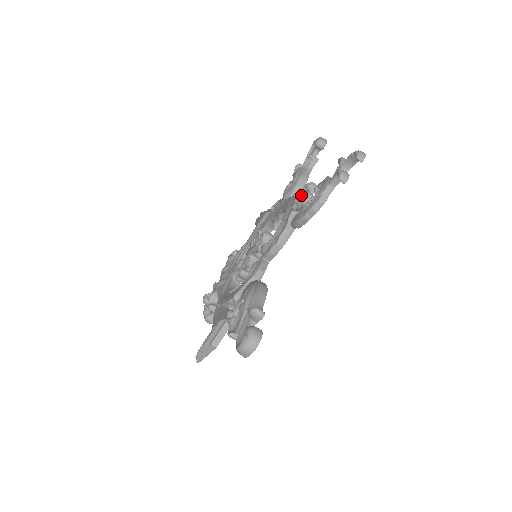
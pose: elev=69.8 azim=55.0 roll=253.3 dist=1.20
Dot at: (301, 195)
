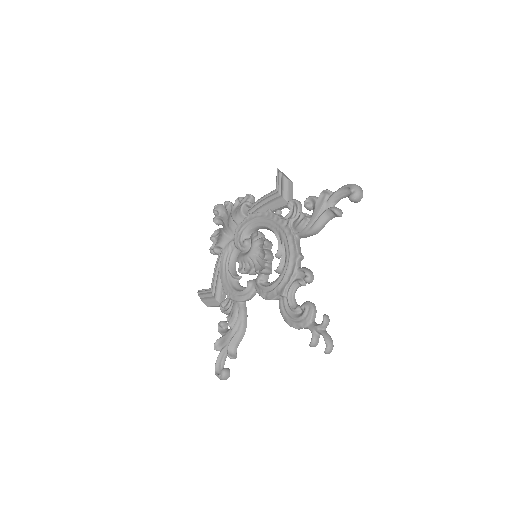
Dot at: (300, 271)
